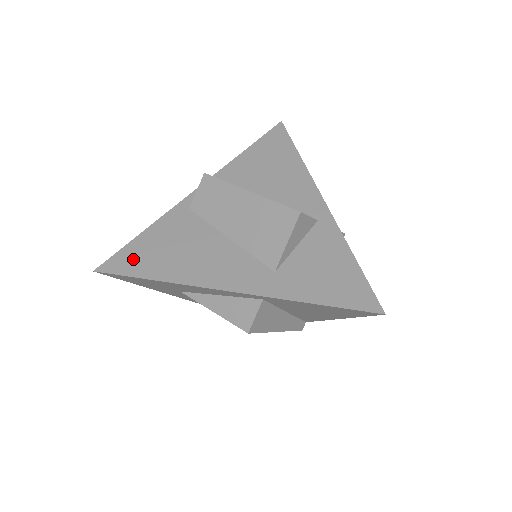
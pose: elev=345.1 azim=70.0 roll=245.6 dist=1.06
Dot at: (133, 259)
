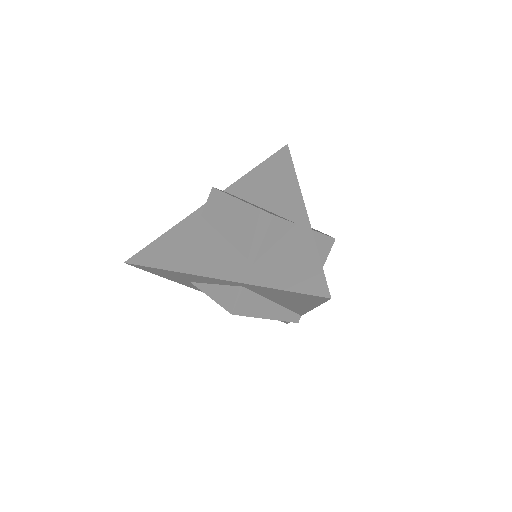
Dot at: (153, 254)
